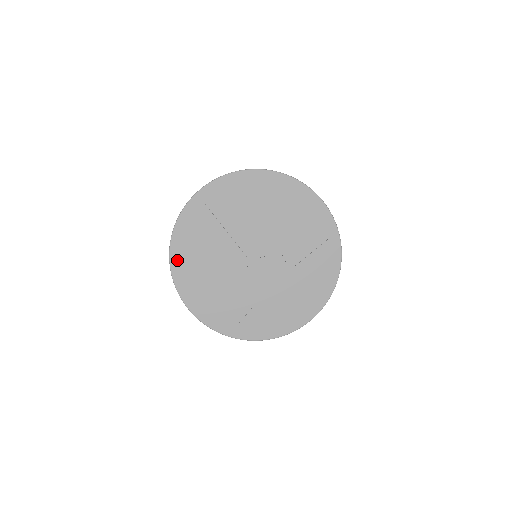
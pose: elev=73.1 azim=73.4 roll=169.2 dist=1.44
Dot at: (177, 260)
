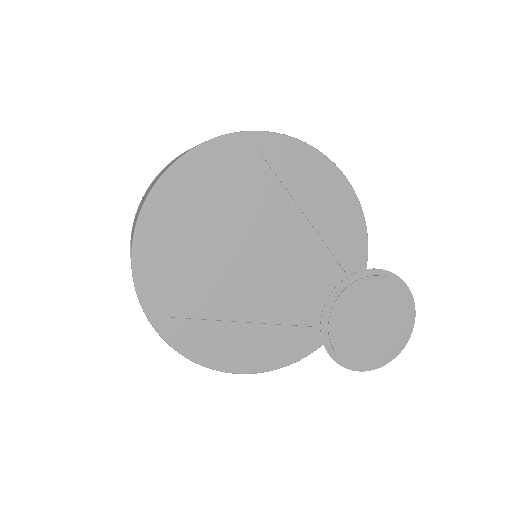
Dot at: (171, 183)
